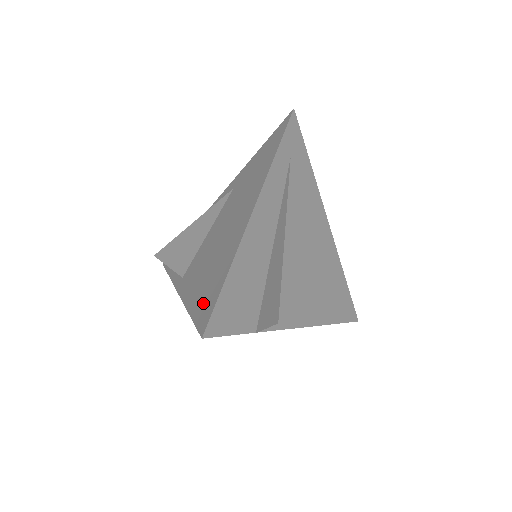
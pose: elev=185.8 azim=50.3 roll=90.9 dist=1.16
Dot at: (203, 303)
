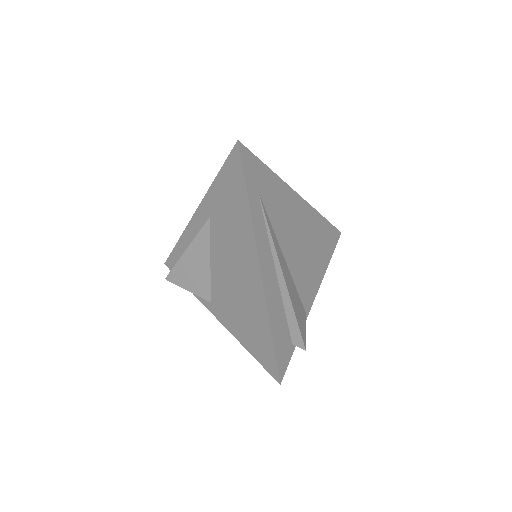
Dot at: (259, 350)
